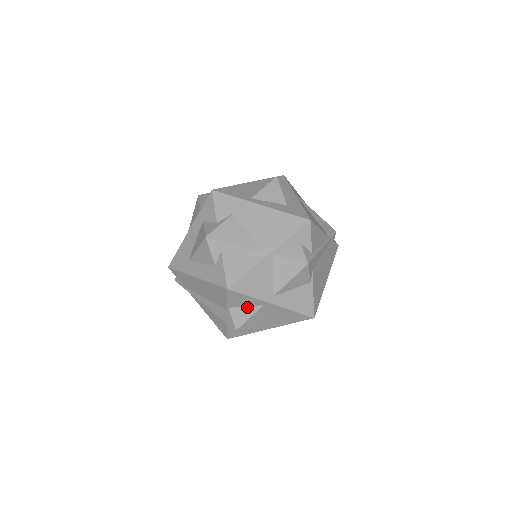
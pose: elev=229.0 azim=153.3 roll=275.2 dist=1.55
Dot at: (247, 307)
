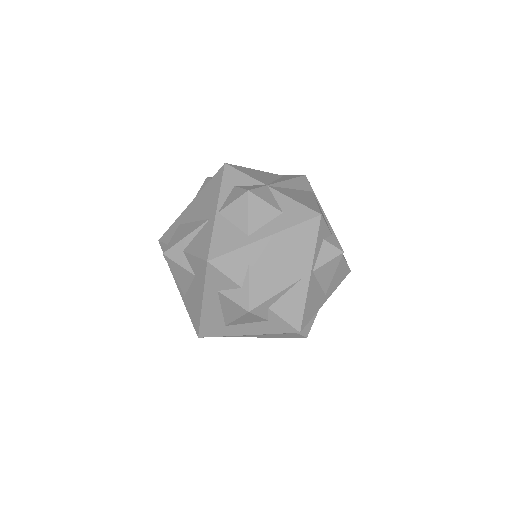
Dot at: occluded
